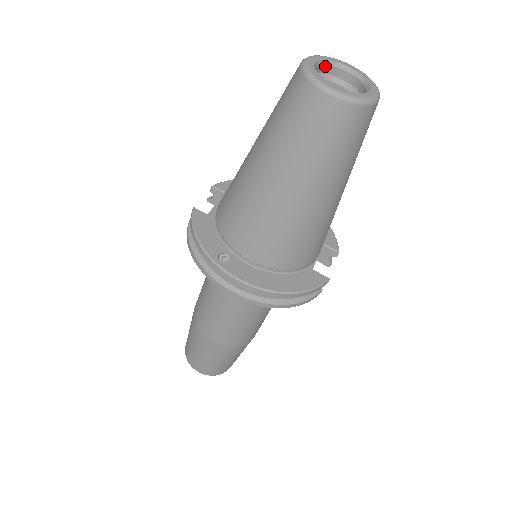
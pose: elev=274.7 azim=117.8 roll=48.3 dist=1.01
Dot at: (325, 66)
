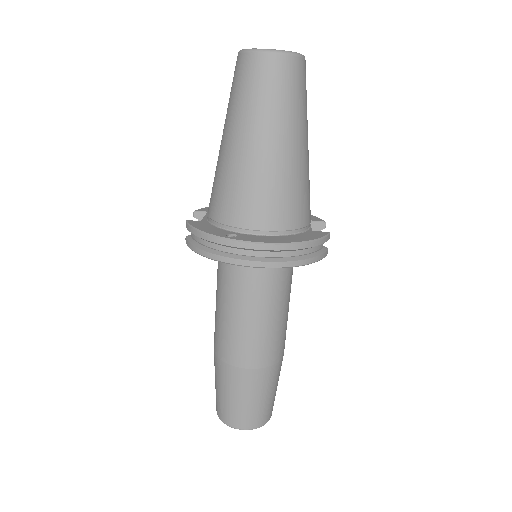
Dot at: occluded
